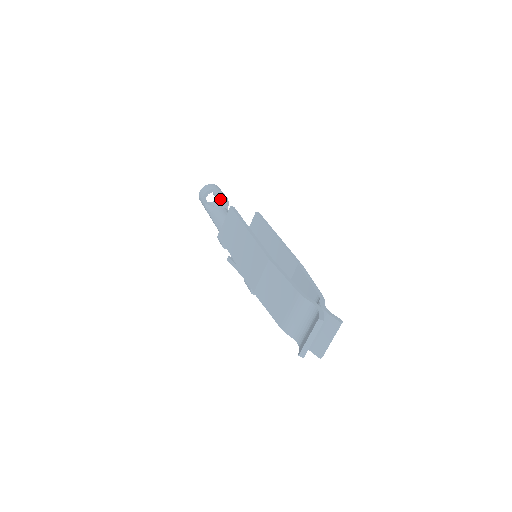
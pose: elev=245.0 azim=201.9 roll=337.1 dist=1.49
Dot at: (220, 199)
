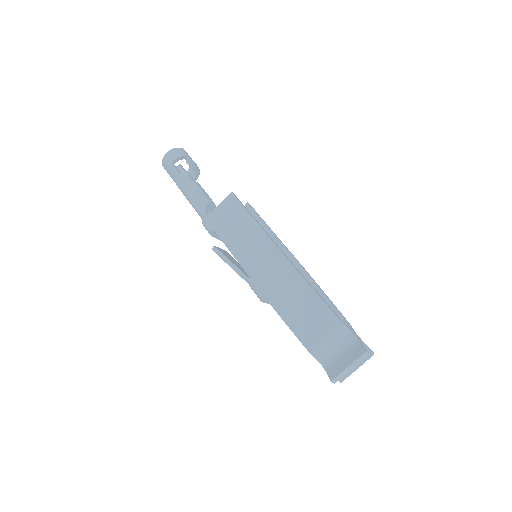
Dot at: occluded
